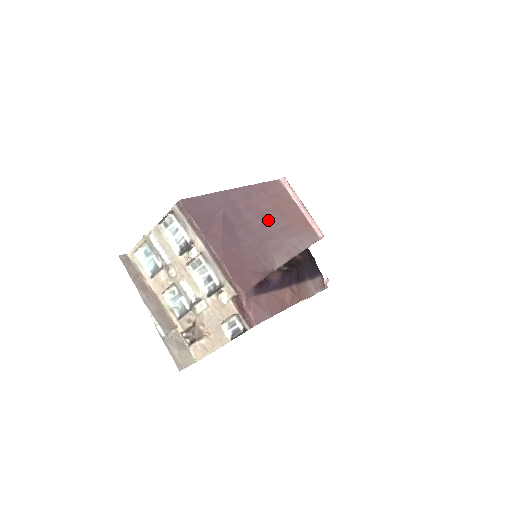
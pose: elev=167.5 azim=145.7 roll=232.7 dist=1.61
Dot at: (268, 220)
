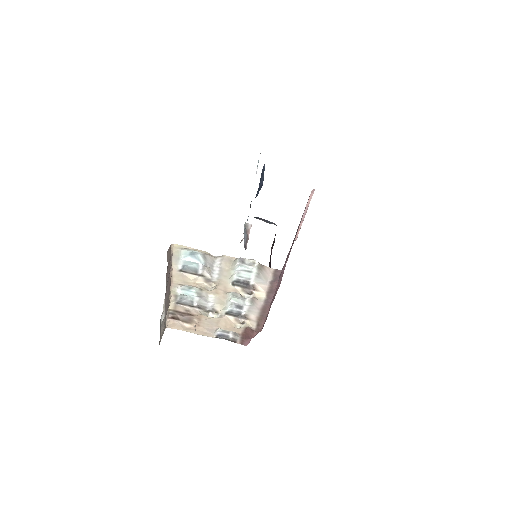
Dot at: occluded
